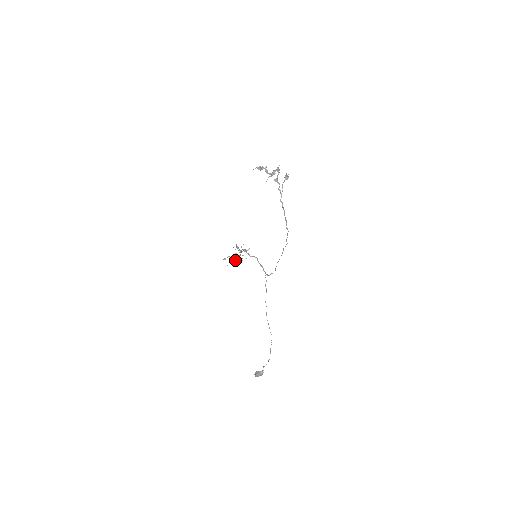
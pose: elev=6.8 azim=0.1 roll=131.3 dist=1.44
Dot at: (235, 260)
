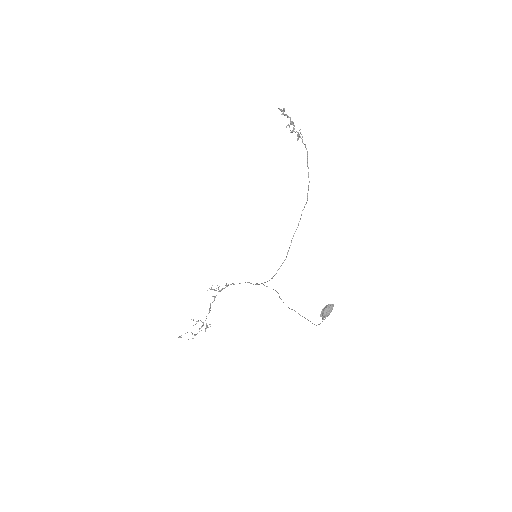
Dot at: (195, 334)
